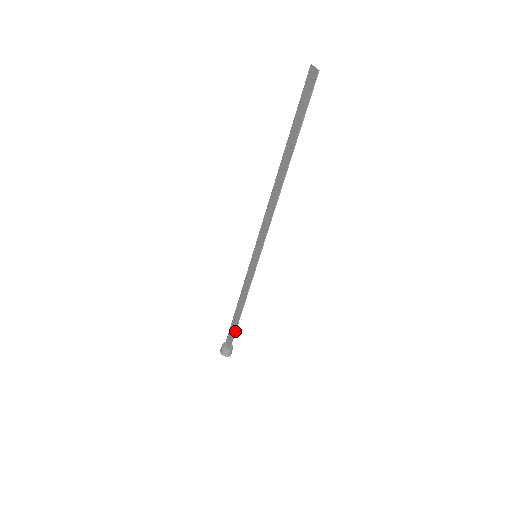
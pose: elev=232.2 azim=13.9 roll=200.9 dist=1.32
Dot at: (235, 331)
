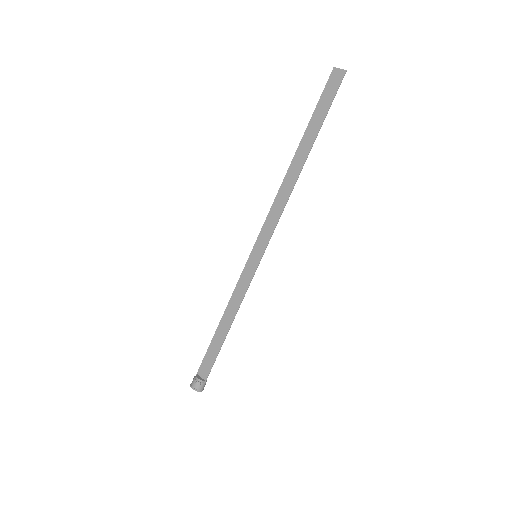
Dot at: (218, 353)
